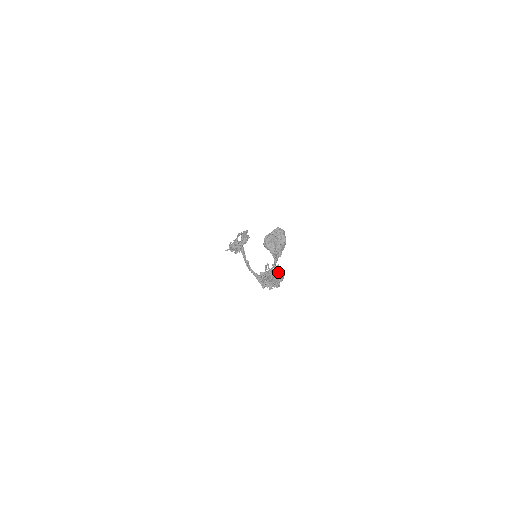
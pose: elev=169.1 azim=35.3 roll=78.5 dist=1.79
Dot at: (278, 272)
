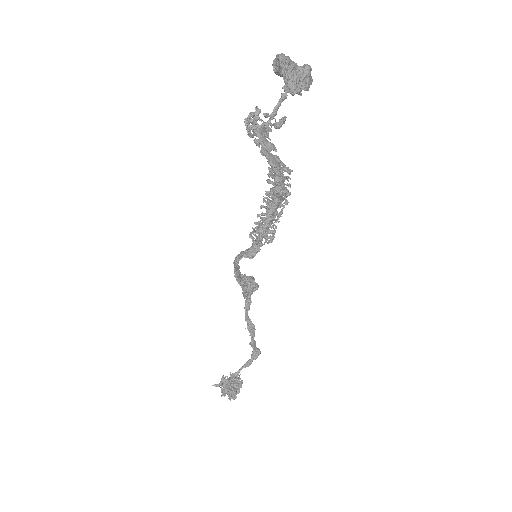
Dot at: (282, 168)
